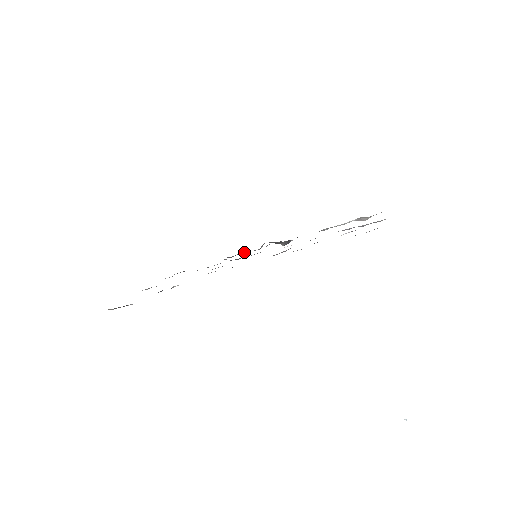
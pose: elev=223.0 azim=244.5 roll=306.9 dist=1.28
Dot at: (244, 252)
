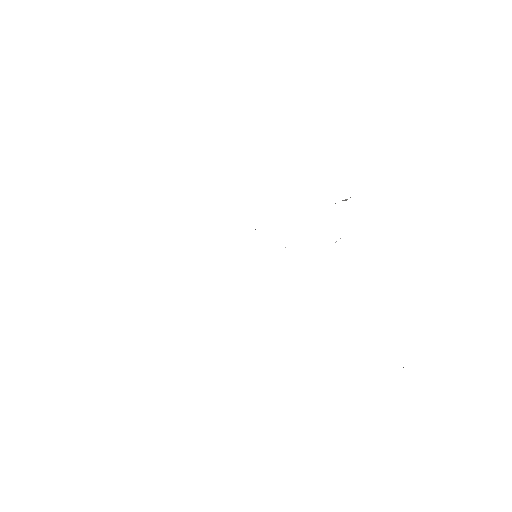
Dot at: occluded
